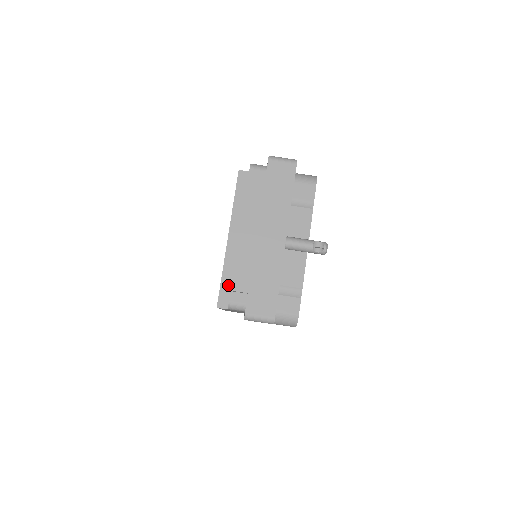
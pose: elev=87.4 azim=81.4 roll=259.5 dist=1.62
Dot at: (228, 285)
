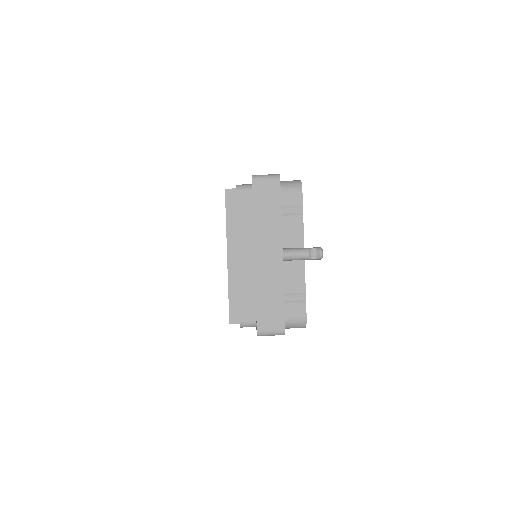
Dot at: (236, 302)
